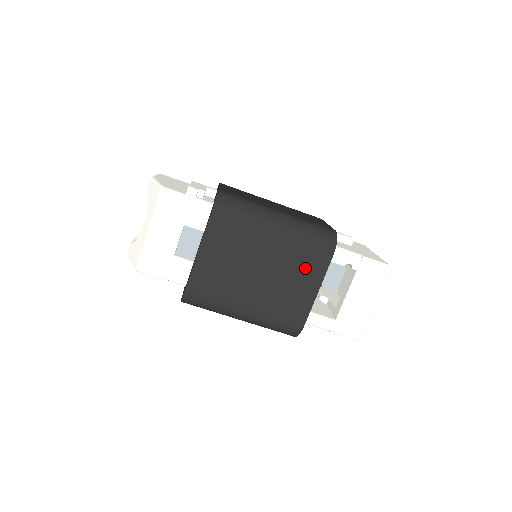
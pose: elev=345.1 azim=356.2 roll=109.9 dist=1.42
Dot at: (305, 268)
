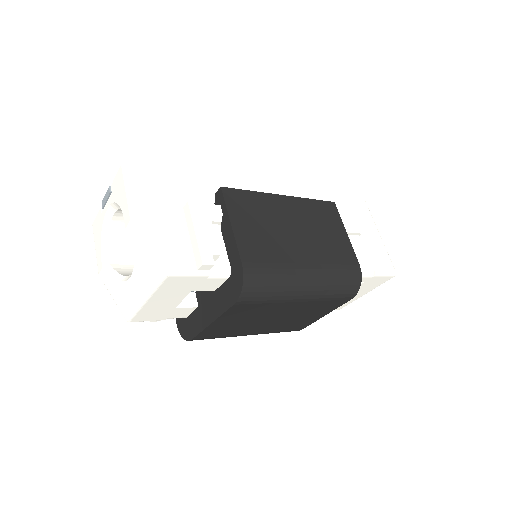
Dot at: (321, 309)
